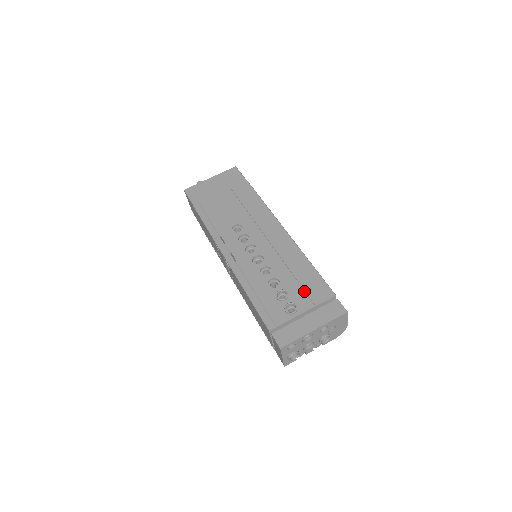
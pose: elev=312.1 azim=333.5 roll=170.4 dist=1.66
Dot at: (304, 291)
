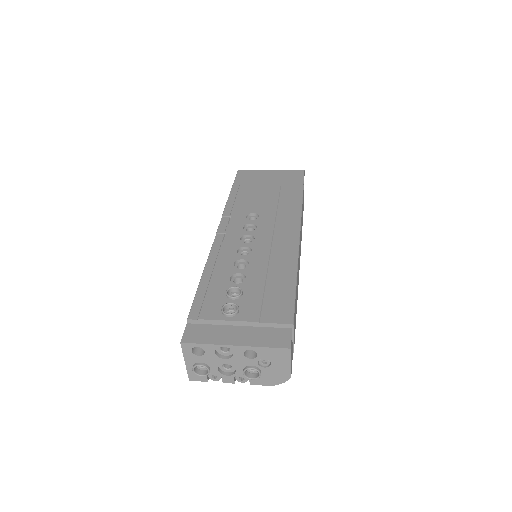
Dot at: (261, 301)
